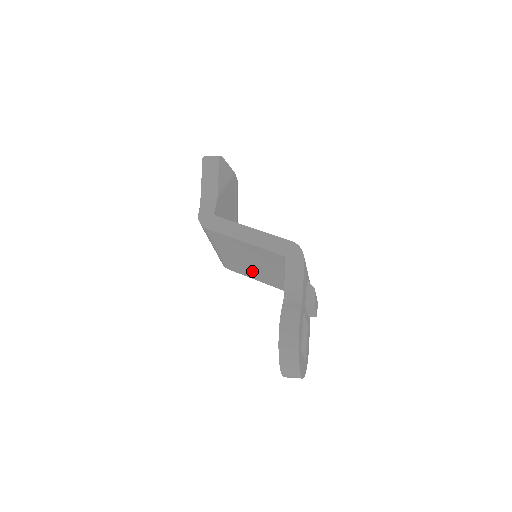
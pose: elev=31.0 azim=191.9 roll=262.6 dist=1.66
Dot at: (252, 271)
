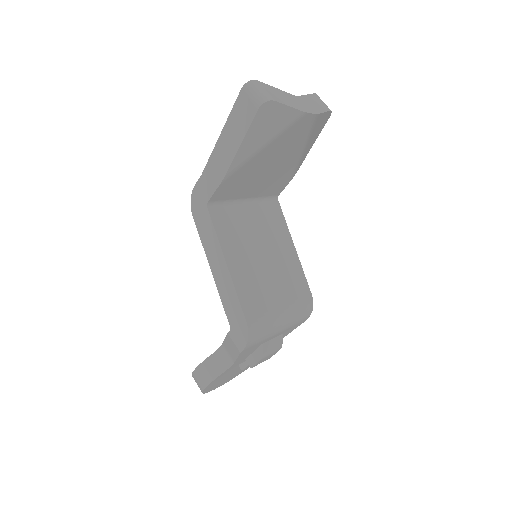
Dot at: occluded
